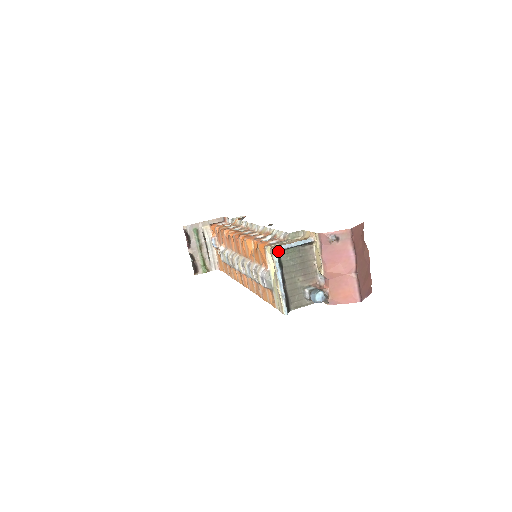
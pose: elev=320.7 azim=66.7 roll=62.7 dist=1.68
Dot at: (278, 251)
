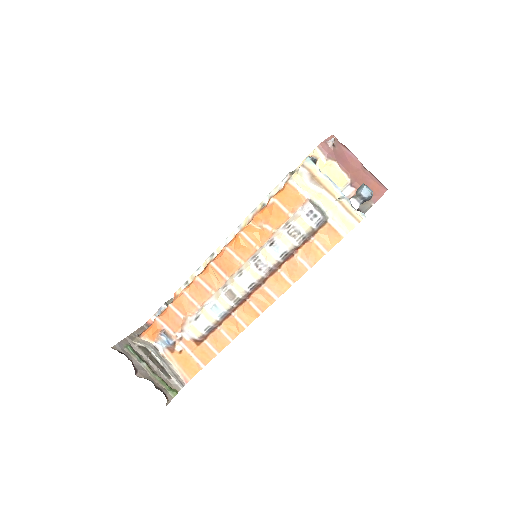
Dot at: (311, 160)
